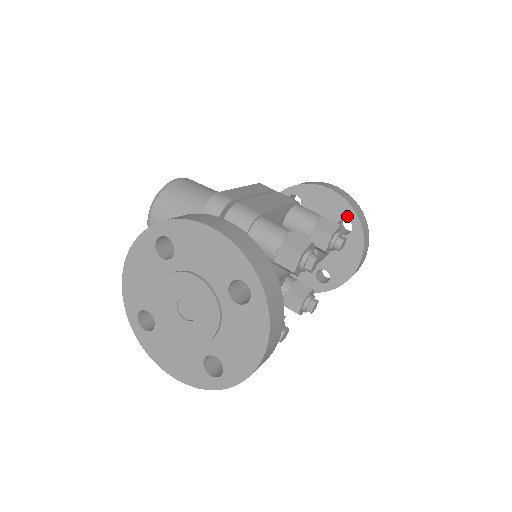
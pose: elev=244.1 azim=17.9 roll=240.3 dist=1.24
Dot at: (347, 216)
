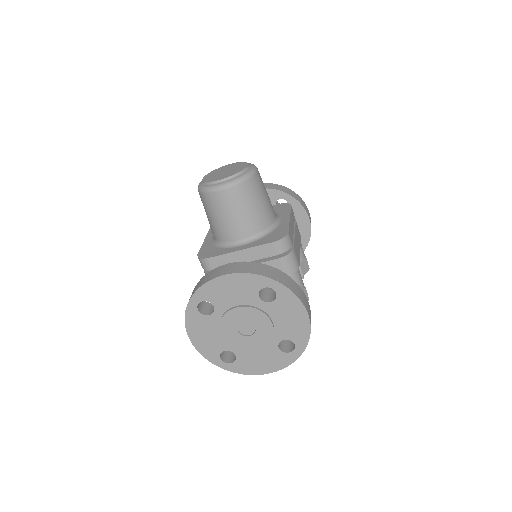
Dot at: (302, 241)
